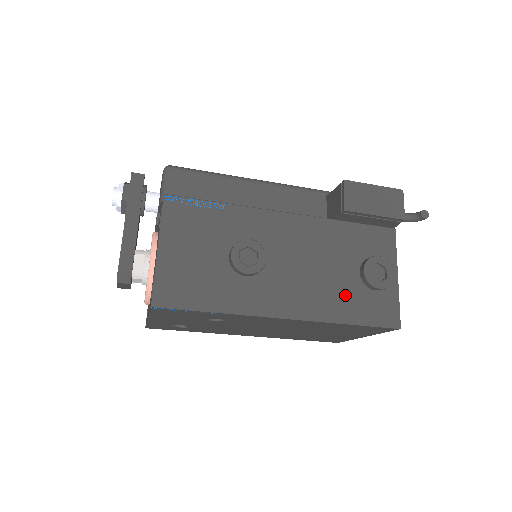
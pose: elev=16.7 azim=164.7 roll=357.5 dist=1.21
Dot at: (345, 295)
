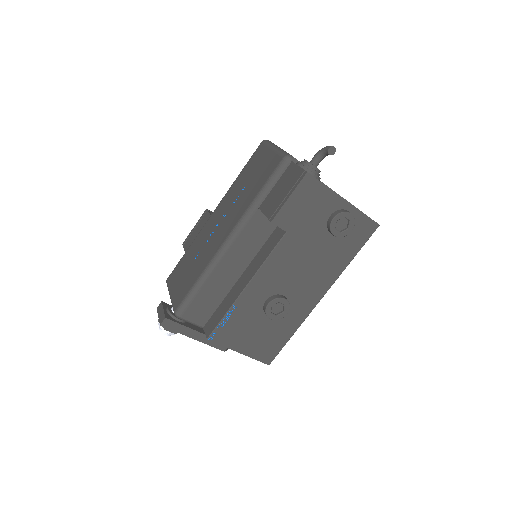
Dot at: (336, 253)
